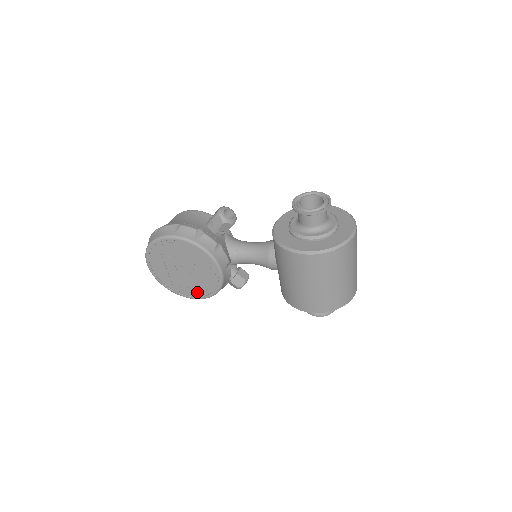
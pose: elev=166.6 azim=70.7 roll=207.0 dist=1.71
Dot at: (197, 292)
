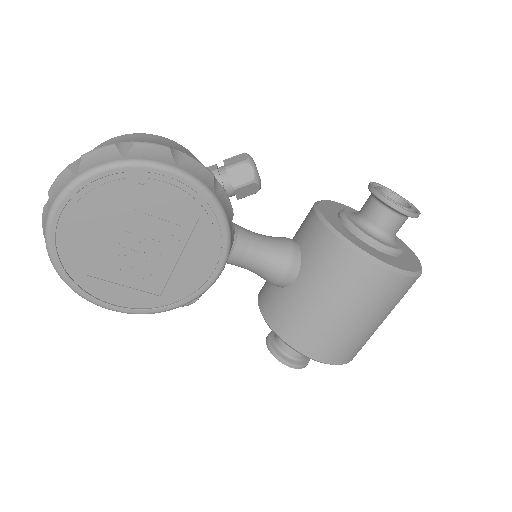
Dot at: (136, 298)
